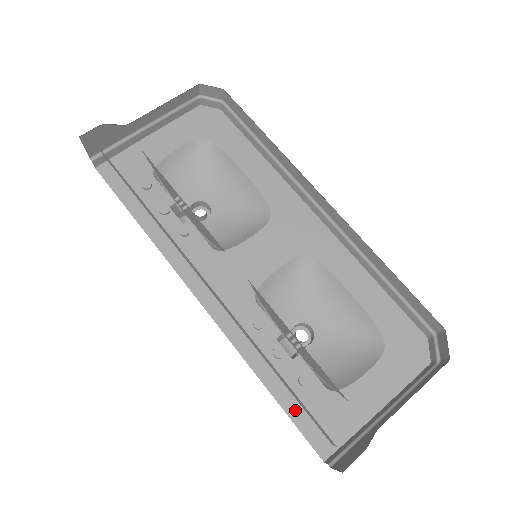
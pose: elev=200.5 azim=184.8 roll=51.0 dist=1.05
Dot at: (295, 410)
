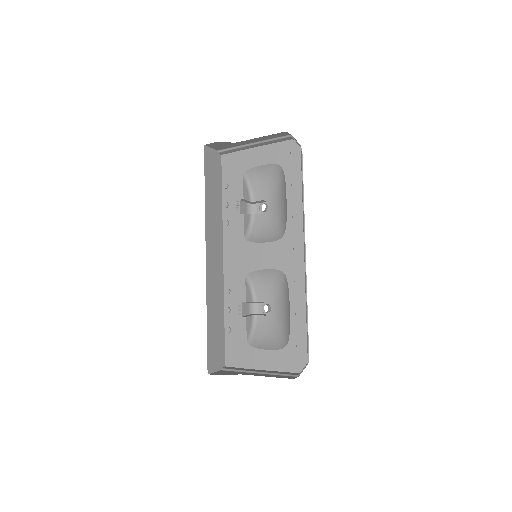
Dot at: (229, 338)
